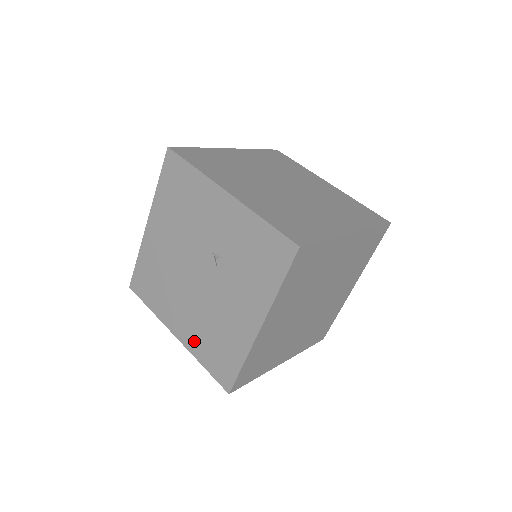
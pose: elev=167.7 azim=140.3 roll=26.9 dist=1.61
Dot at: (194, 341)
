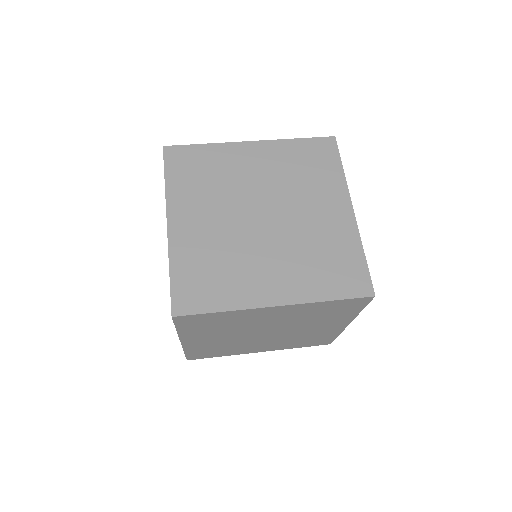
Dot at: occluded
